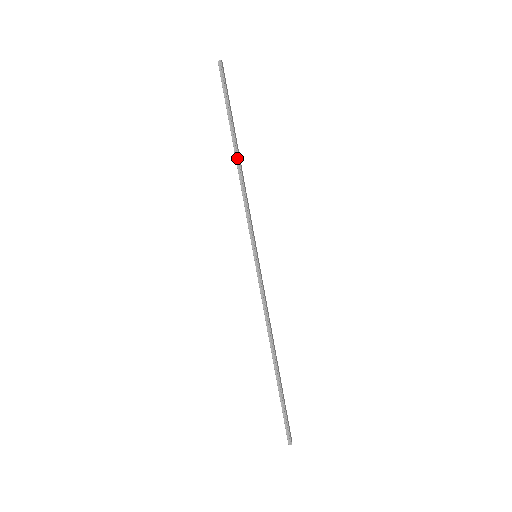
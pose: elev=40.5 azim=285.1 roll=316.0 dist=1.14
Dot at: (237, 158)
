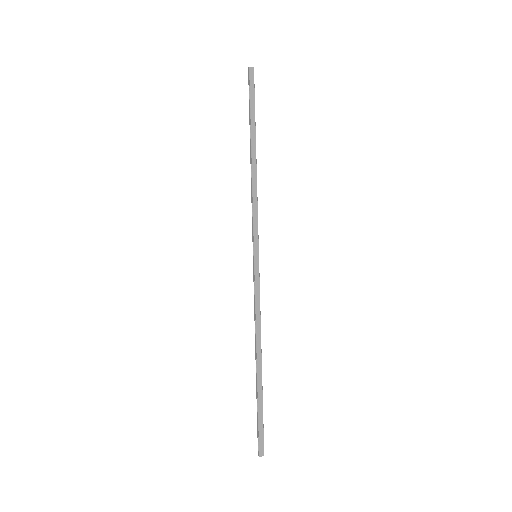
Dot at: (251, 159)
